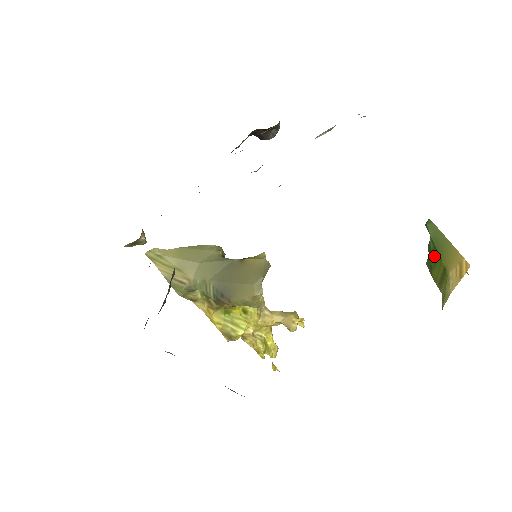
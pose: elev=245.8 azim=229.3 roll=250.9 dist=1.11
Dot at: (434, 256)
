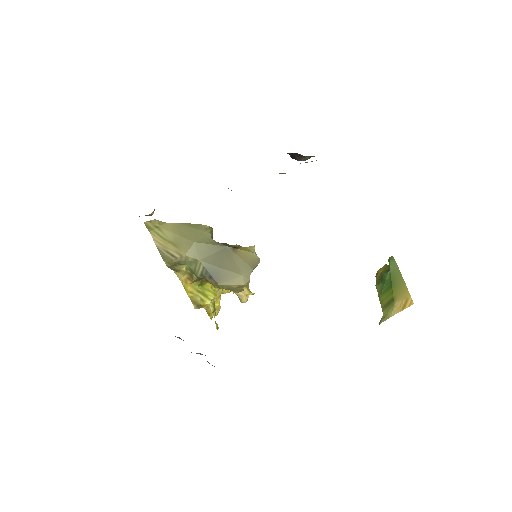
Dot at: (387, 285)
